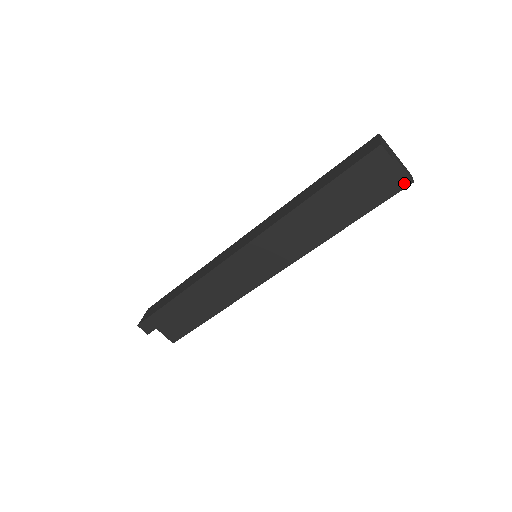
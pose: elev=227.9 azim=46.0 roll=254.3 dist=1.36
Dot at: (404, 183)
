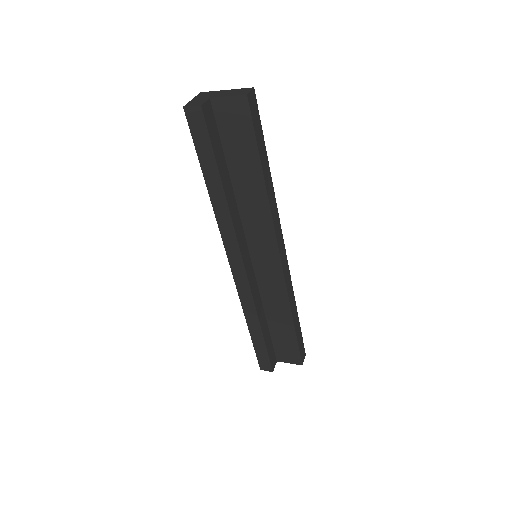
Dot at: (244, 104)
